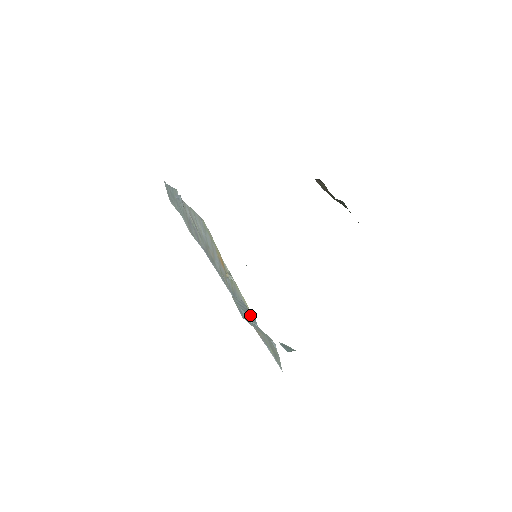
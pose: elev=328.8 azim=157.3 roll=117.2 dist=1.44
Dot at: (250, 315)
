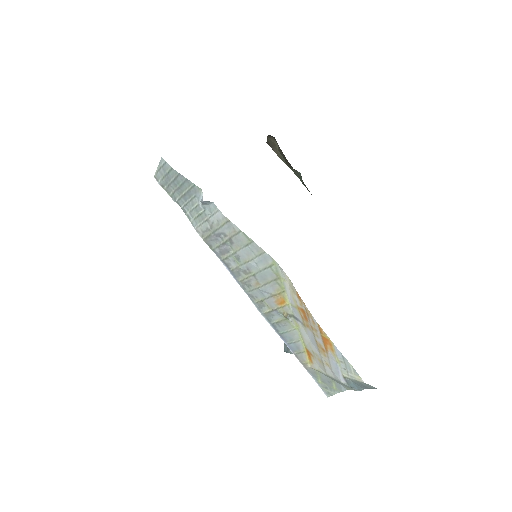
Dot at: (360, 386)
